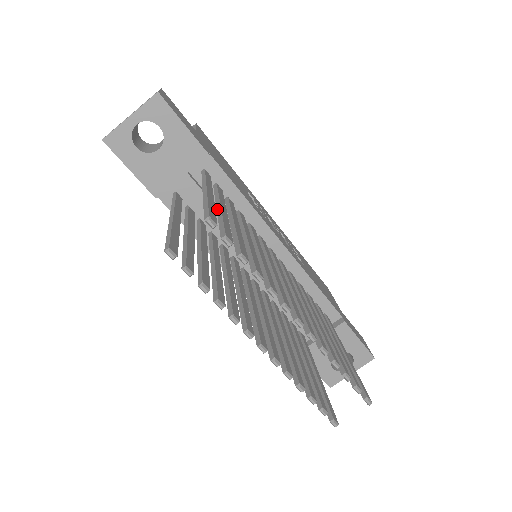
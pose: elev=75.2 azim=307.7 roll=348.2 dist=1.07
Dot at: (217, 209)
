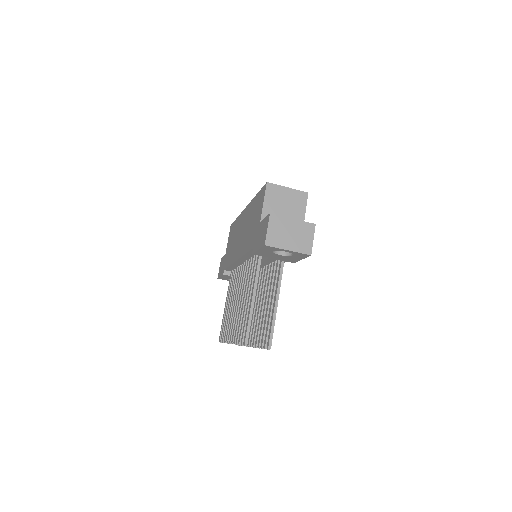
Dot at: (272, 306)
